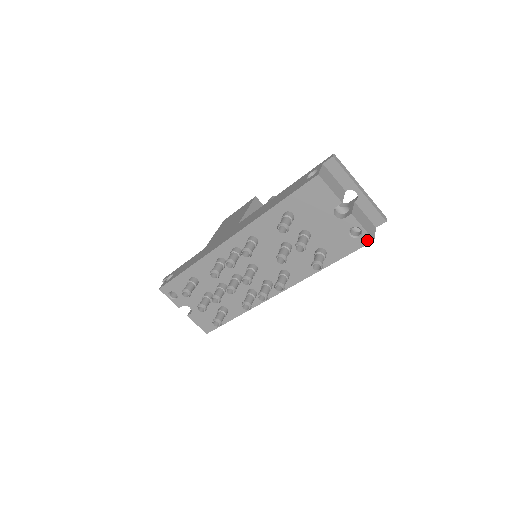
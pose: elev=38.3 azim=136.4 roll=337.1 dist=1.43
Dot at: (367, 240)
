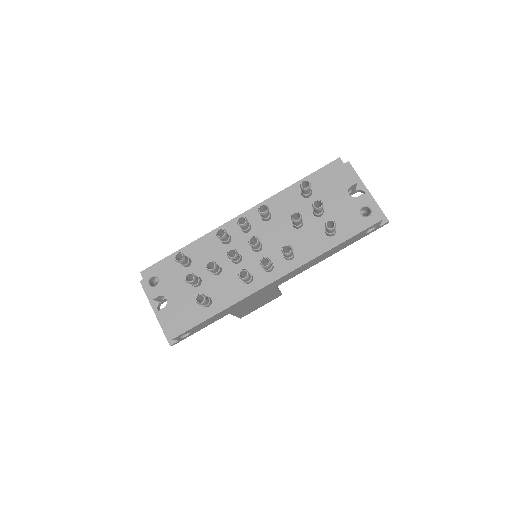
Dot at: (375, 219)
